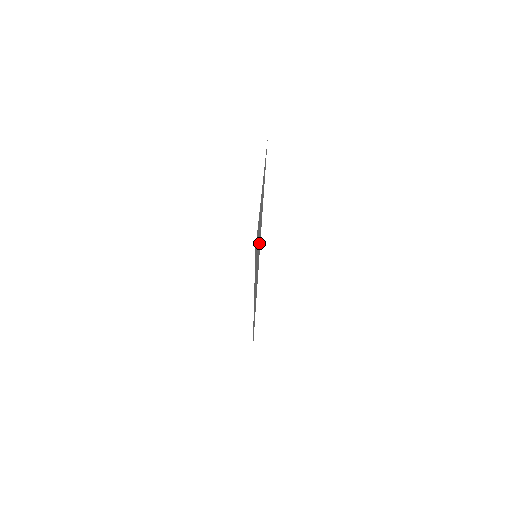
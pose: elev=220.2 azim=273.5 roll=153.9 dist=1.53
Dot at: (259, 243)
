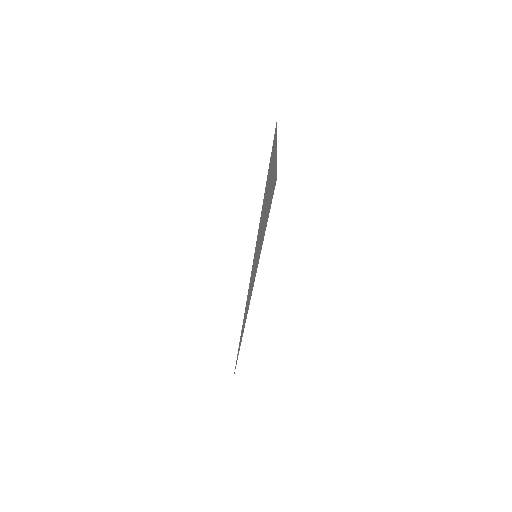
Dot at: (265, 220)
